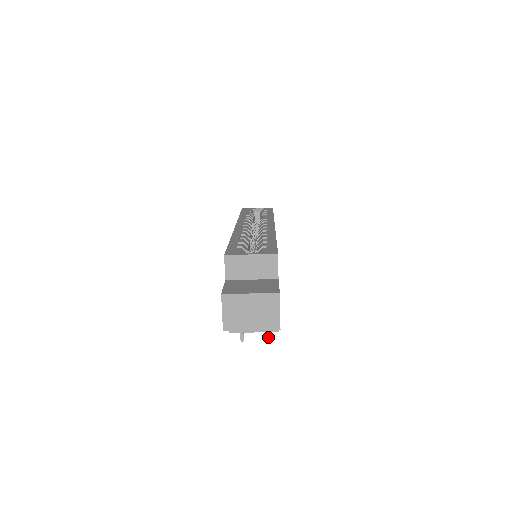
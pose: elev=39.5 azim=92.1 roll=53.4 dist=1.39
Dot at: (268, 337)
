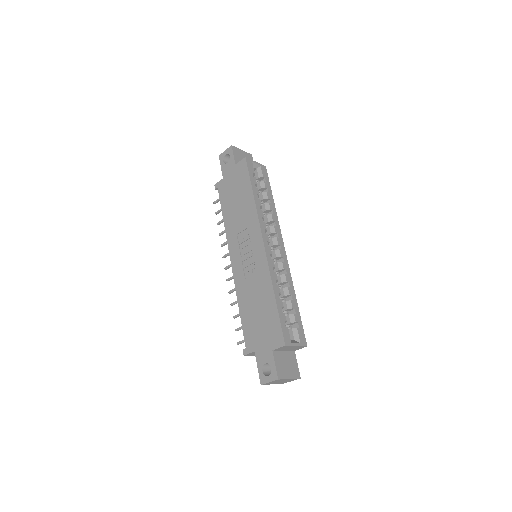
Dot at: occluded
